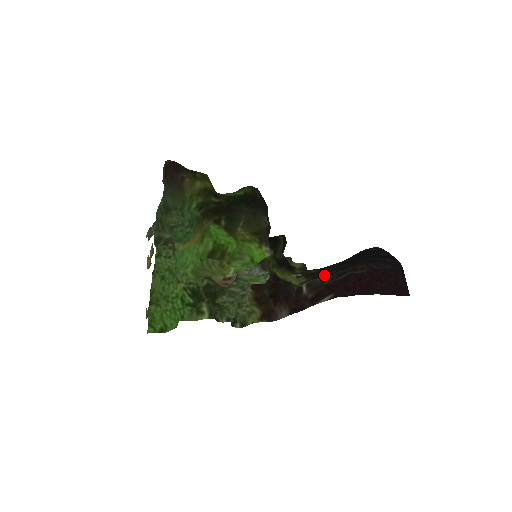
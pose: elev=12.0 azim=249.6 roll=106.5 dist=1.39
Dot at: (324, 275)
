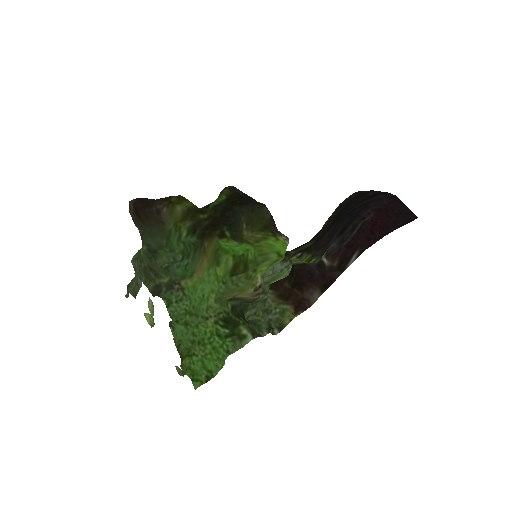
Dot at: (328, 241)
